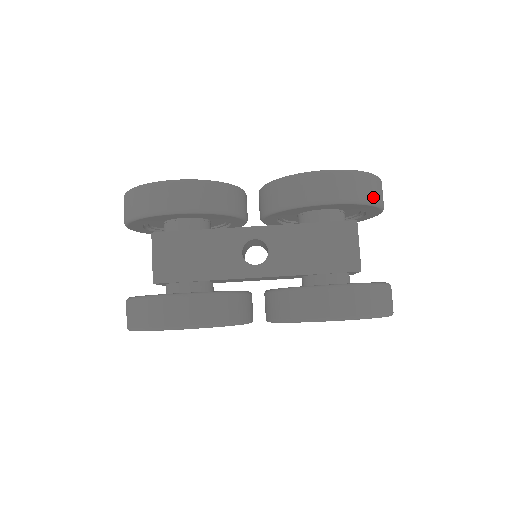
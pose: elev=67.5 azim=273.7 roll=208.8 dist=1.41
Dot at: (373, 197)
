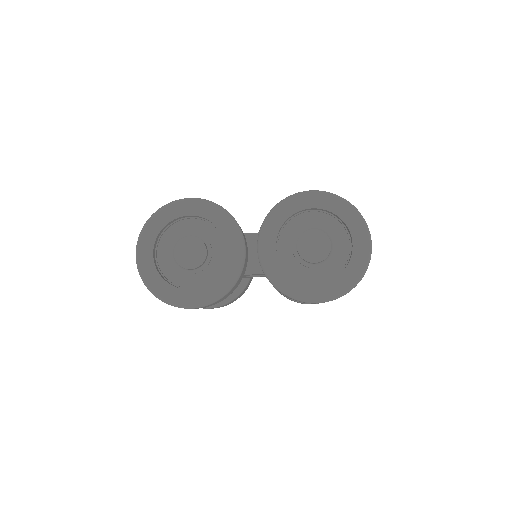
Dot at: occluded
